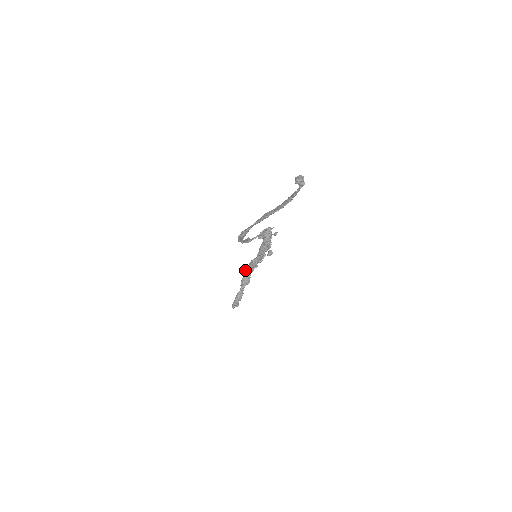
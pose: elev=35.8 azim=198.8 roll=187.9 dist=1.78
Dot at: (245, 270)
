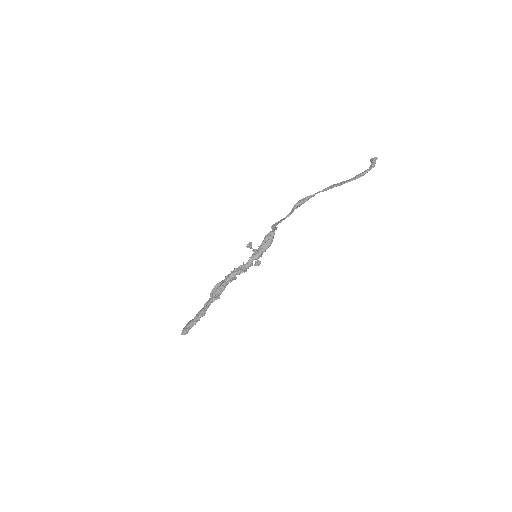
Dot at: (218, 283)
